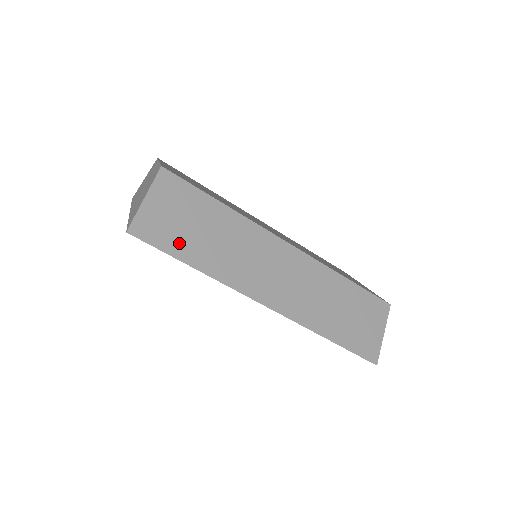
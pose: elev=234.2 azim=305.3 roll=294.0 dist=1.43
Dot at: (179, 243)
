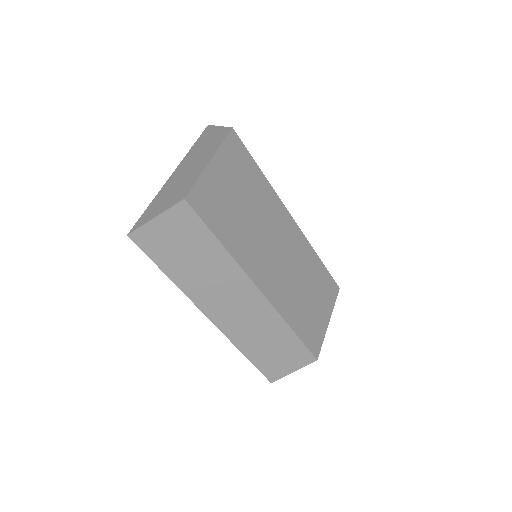
Dot at: (166, 257)
